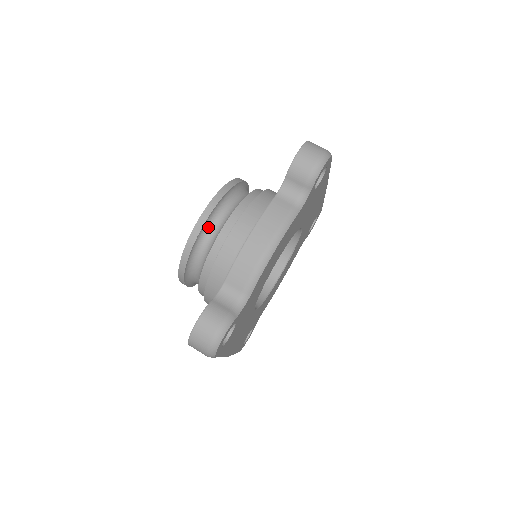
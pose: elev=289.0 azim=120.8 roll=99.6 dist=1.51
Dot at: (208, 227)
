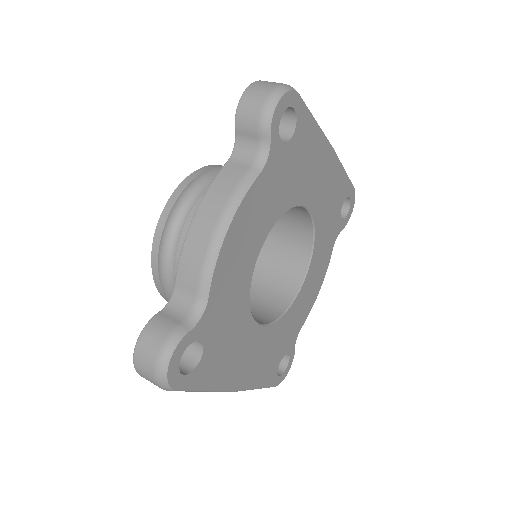
Dot at: (173, 226)
